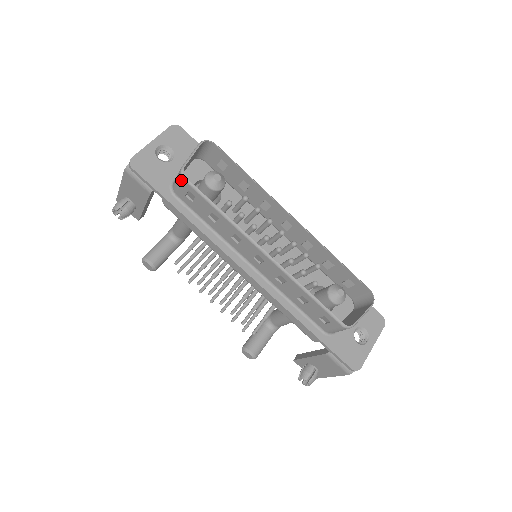
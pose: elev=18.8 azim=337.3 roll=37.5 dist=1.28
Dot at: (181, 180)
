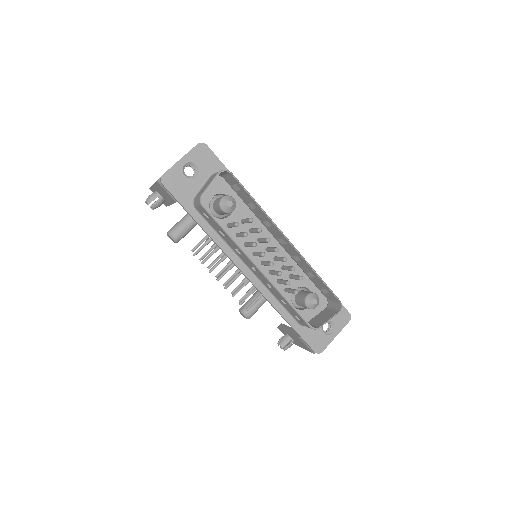
Dot at: (200, 205)
